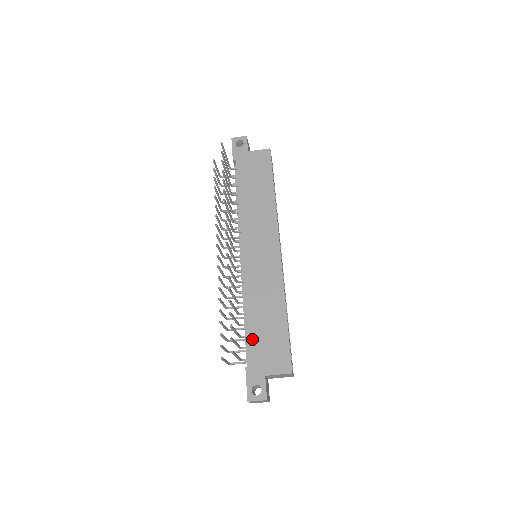
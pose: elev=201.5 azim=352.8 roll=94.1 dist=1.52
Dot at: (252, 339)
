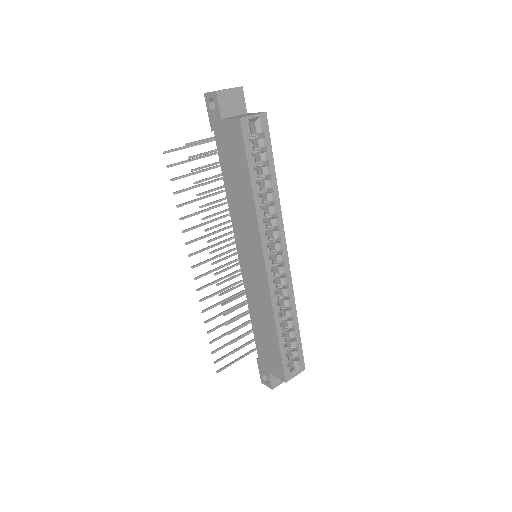
Dot at: (257, 340)
